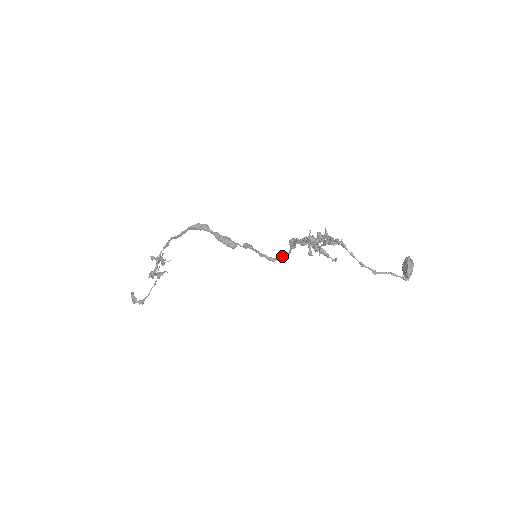
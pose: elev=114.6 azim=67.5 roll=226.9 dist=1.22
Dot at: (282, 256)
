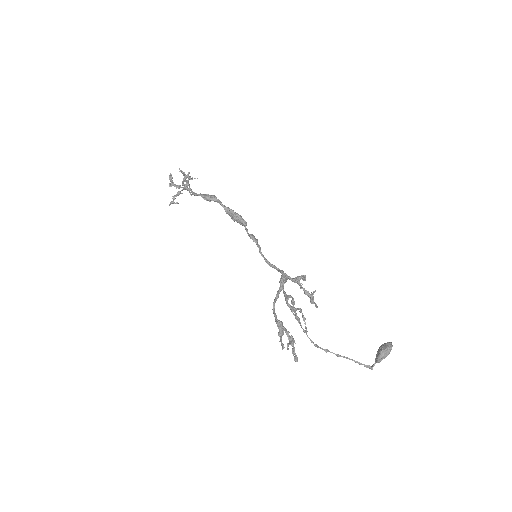
Dot at: (279, 270)
